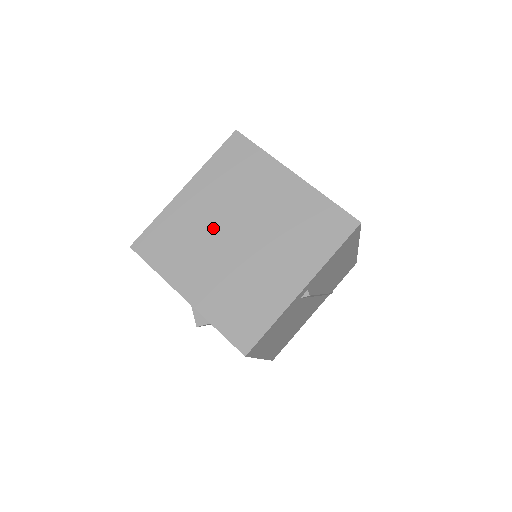
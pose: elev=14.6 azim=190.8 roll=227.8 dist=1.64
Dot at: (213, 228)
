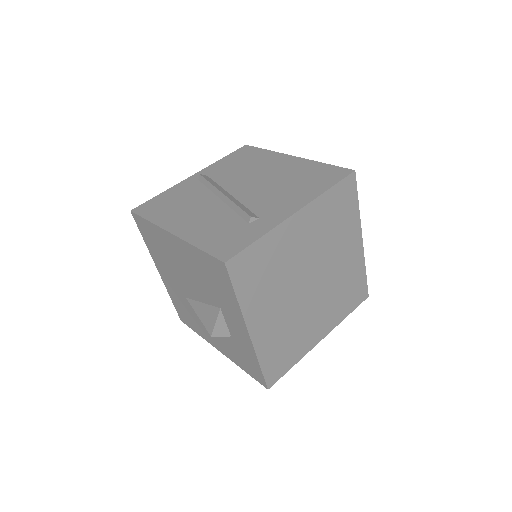
Dot at: (298, 269)
